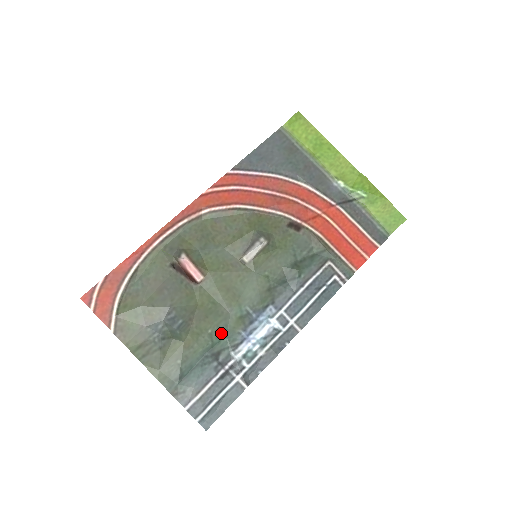
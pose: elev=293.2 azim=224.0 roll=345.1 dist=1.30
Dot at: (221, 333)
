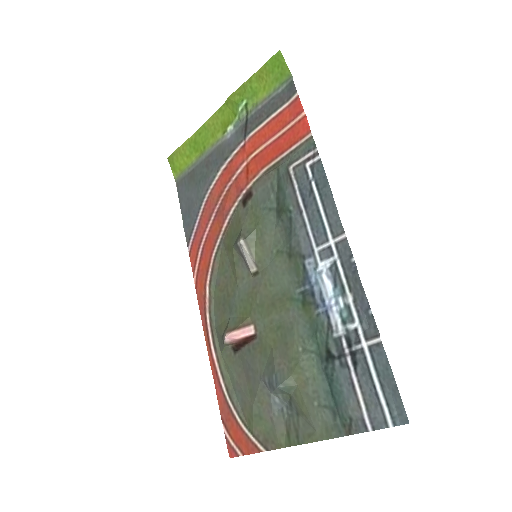
Dot at: (309, 337)
